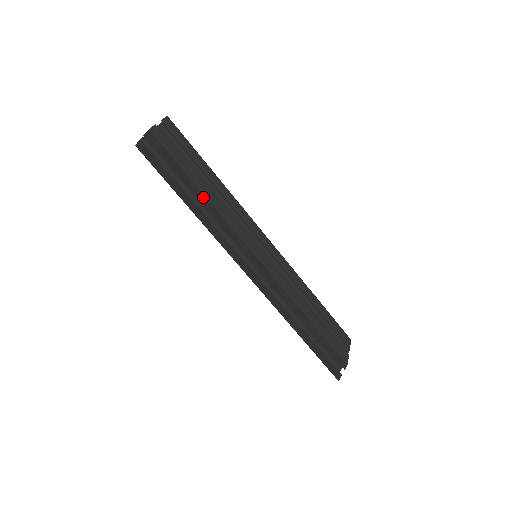
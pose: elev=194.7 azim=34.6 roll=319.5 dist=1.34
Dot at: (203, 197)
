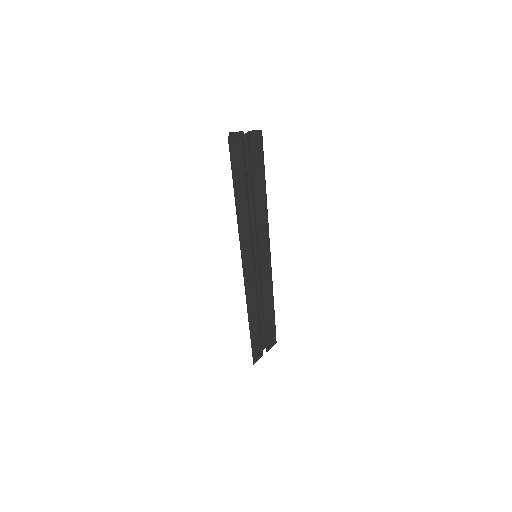
Dot at: (262, 201)
